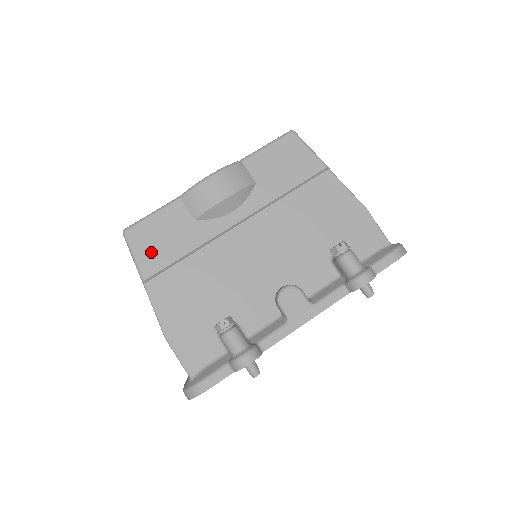
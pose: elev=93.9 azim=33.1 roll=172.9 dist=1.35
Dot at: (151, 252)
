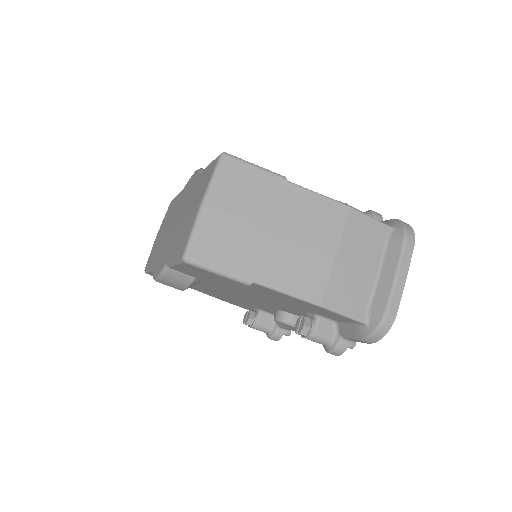
Dot at: occluded
